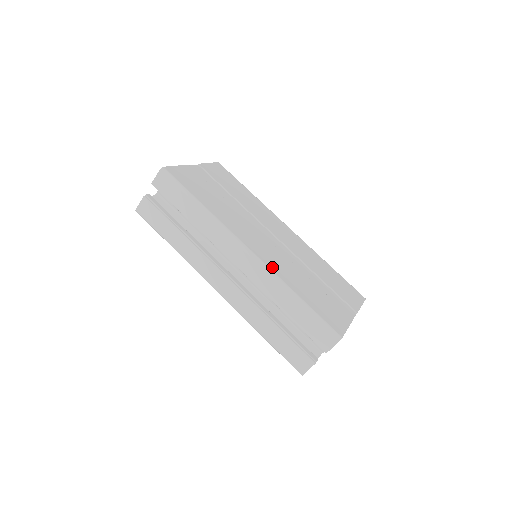
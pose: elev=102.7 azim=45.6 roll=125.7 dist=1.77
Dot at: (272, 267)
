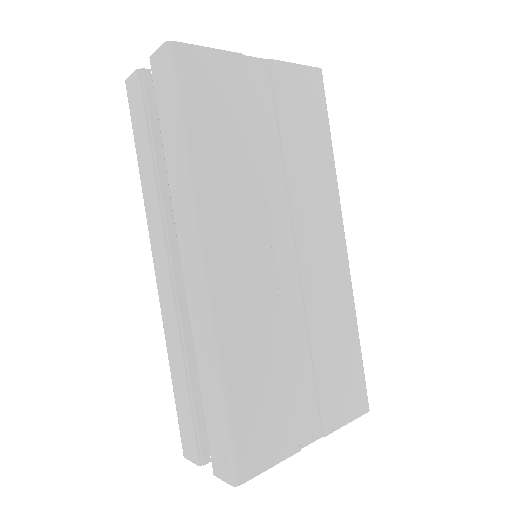
Dot at: (223, 316)
